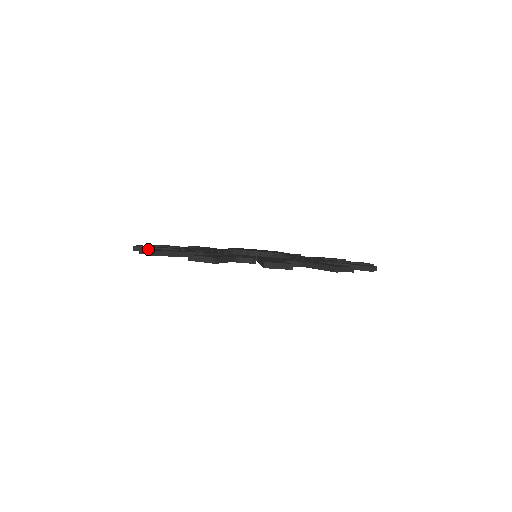
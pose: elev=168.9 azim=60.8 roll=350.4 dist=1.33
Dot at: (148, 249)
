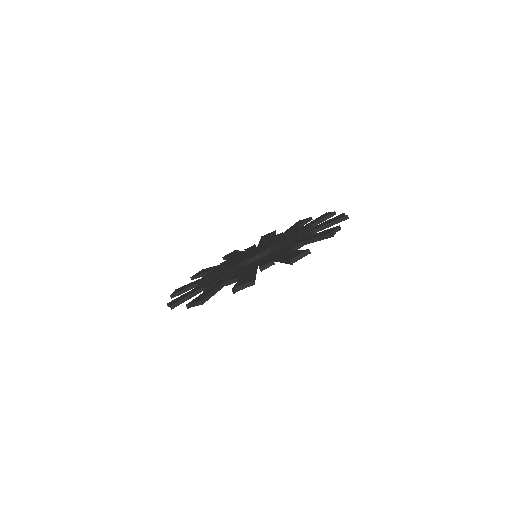
Dot at: (242, 284)
